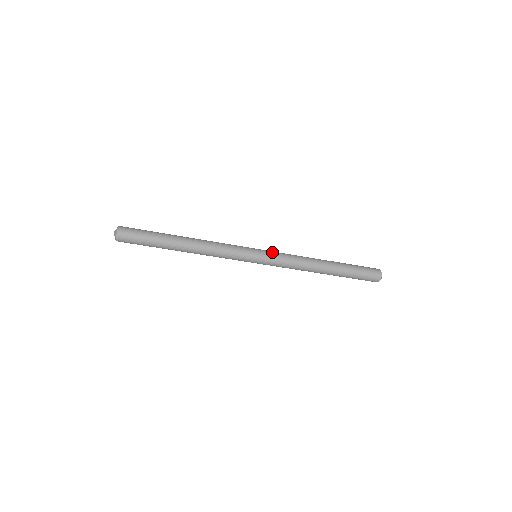
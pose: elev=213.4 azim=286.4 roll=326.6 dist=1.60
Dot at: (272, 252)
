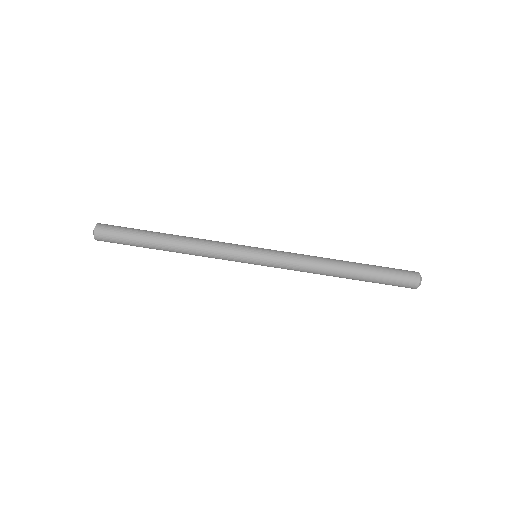
Dot at: occluded
